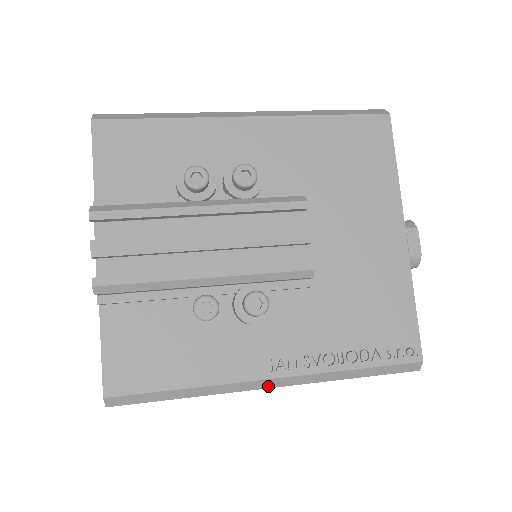
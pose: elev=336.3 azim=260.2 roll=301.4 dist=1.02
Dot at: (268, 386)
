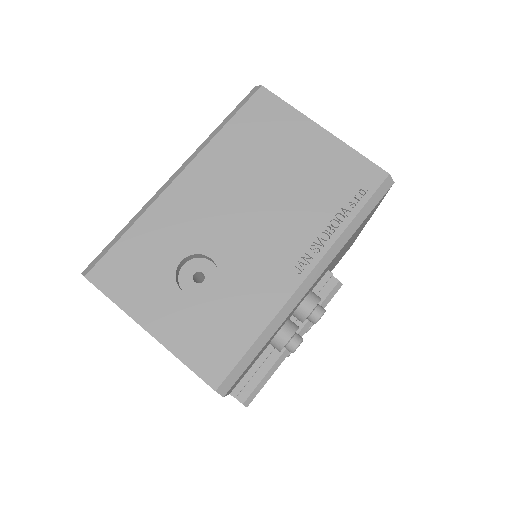
Dot at: occluded
